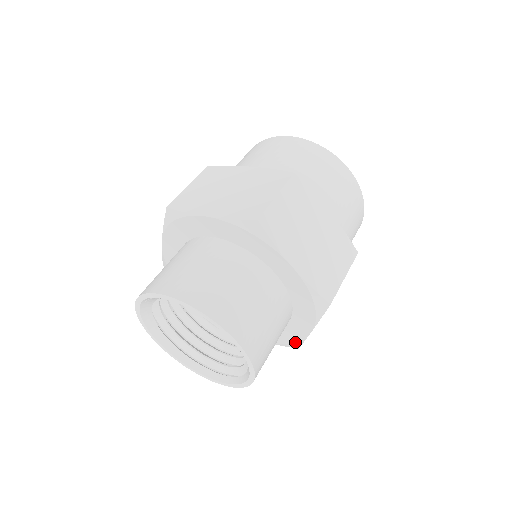
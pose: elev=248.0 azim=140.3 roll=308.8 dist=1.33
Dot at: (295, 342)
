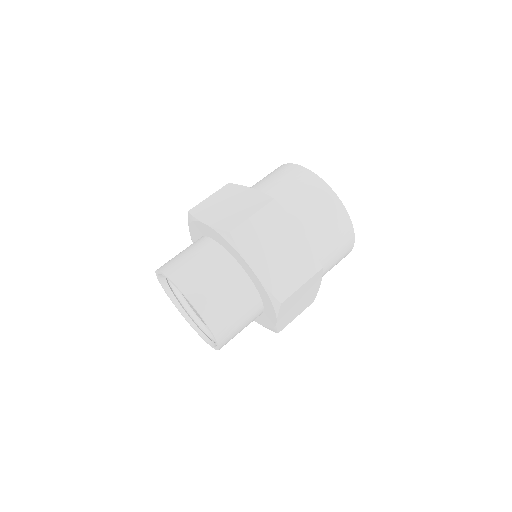
Dot at: occluded
